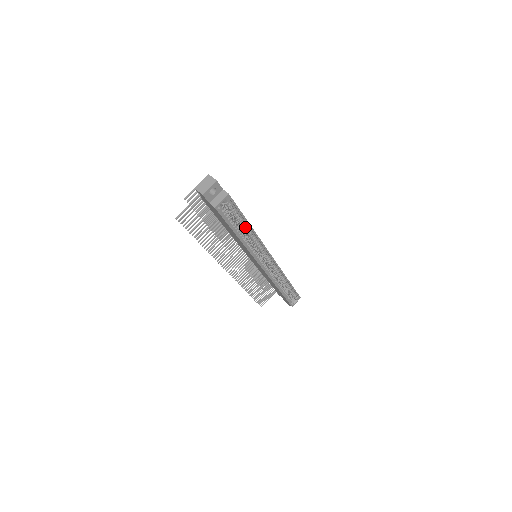
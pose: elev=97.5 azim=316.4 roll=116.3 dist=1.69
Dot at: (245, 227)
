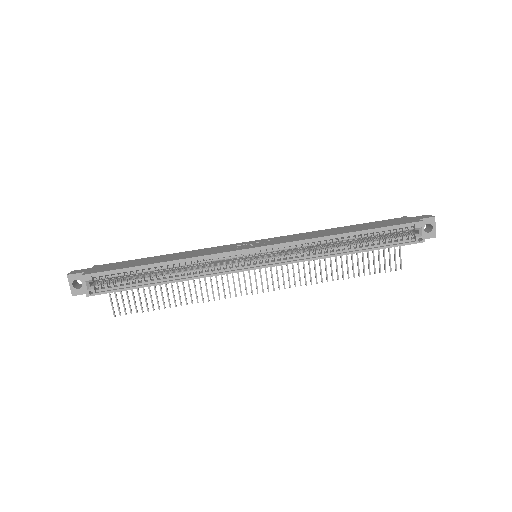
Dot at: (158, 268)
